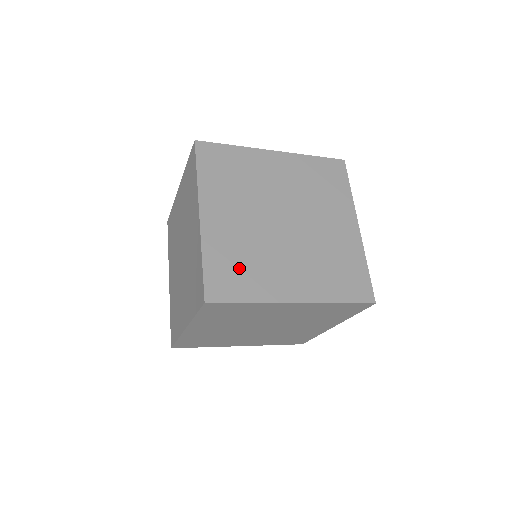
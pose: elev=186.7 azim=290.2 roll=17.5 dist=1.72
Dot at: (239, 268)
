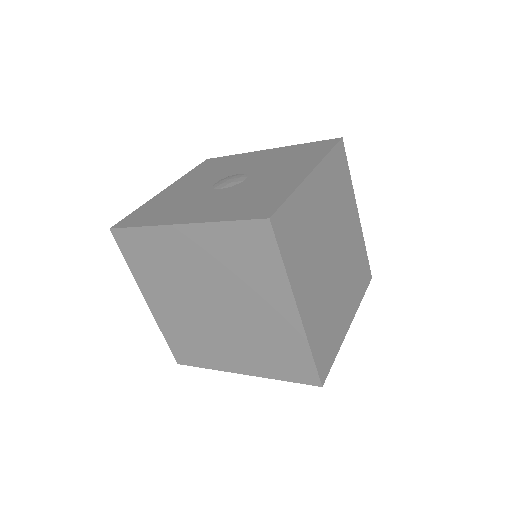
Dot at: (190, 344)
